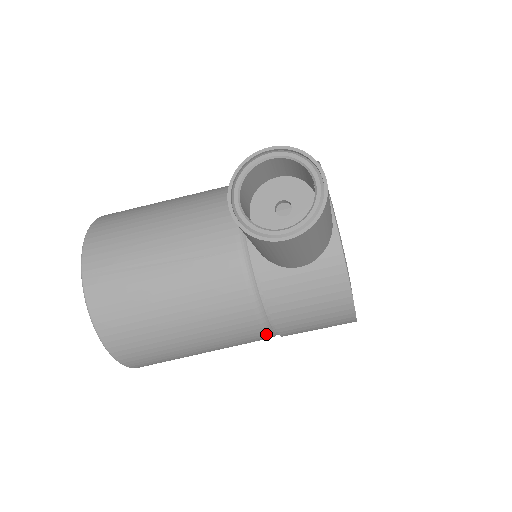
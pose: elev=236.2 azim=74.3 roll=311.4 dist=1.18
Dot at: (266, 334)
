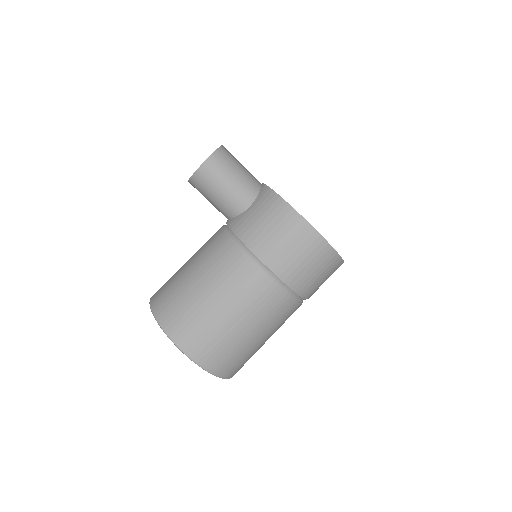
Dot at: (256, 266)
